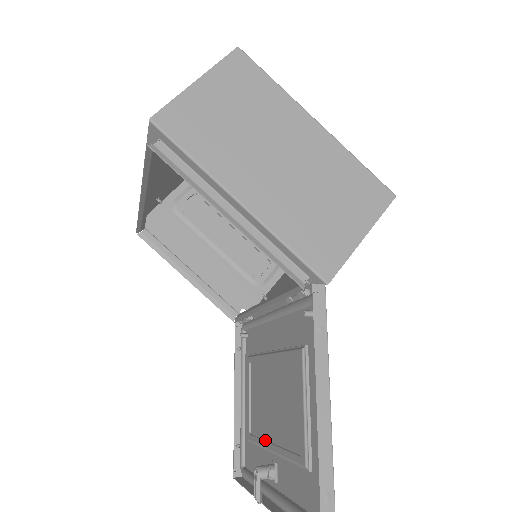
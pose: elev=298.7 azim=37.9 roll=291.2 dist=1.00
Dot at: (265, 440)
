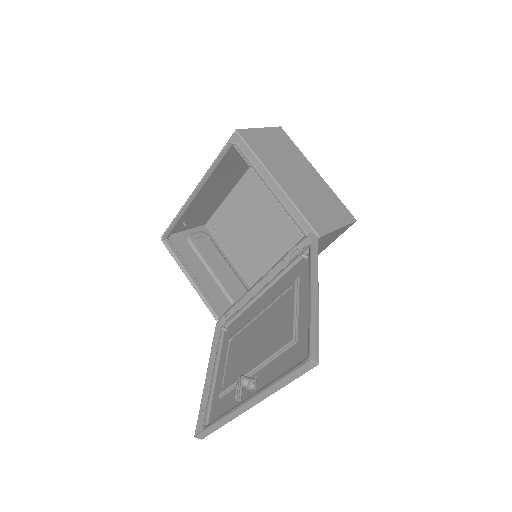
Dot at: (244, 373)
